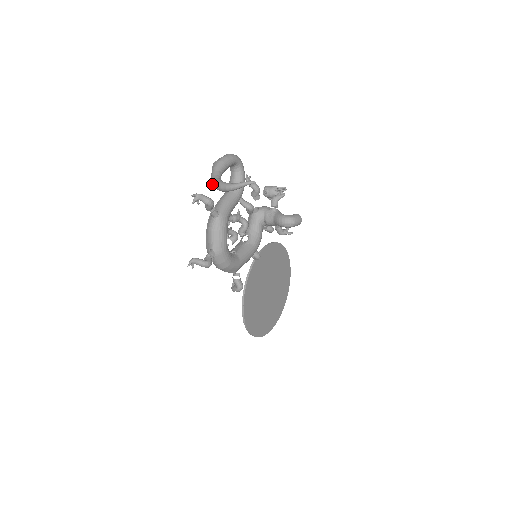
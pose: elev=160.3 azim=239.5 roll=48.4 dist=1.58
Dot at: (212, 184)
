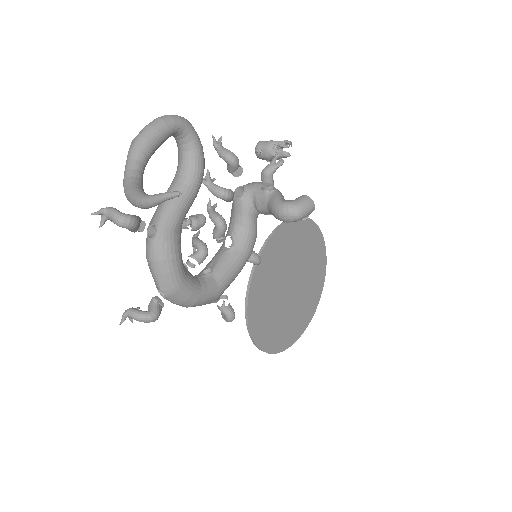
Dot at: occluded
